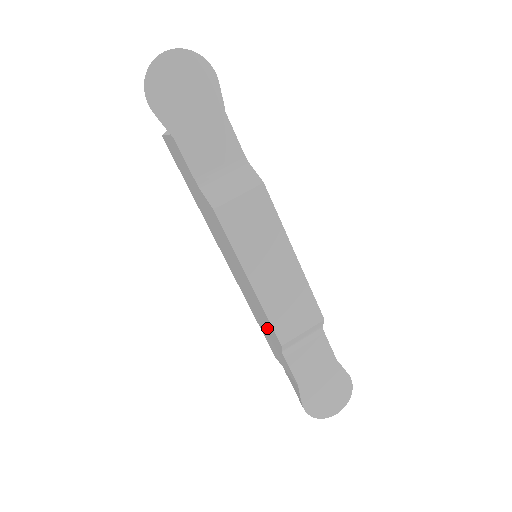
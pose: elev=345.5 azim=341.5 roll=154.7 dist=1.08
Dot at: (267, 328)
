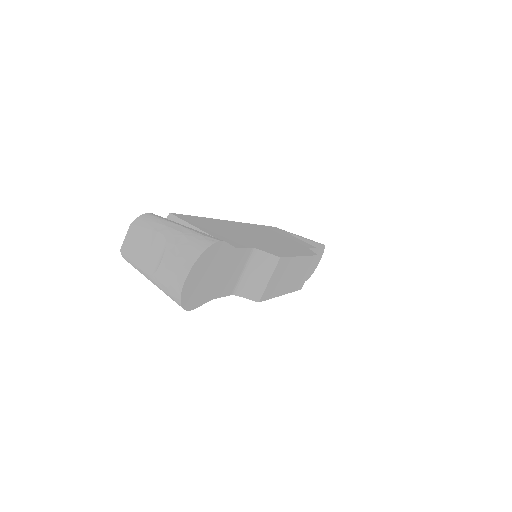
Dot at: occluded
